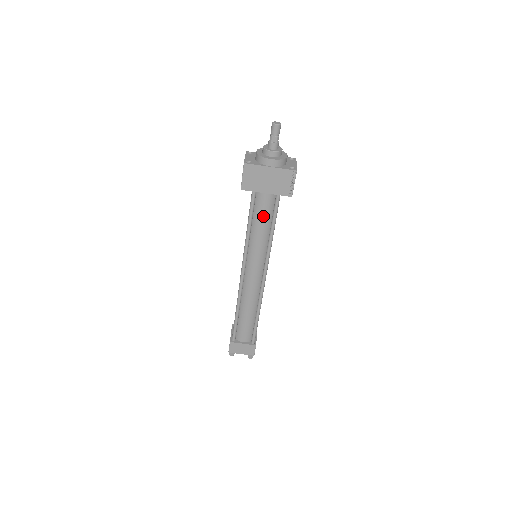
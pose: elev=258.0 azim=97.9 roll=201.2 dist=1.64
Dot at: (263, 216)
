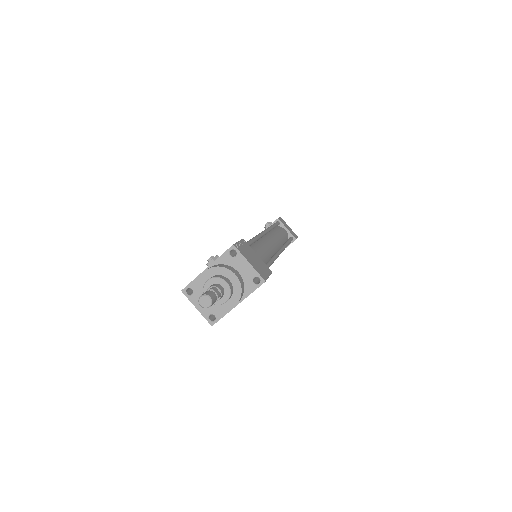
Dot at: occluded
